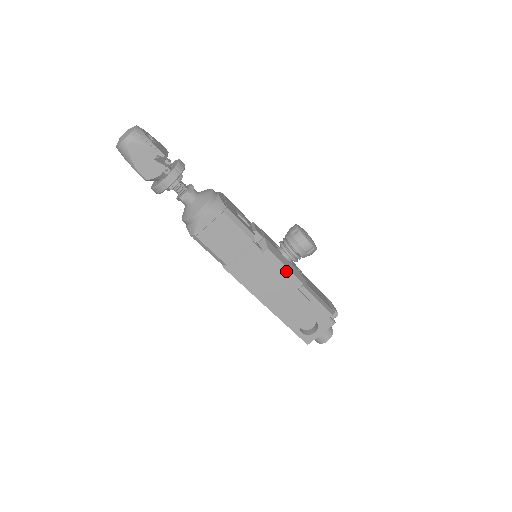
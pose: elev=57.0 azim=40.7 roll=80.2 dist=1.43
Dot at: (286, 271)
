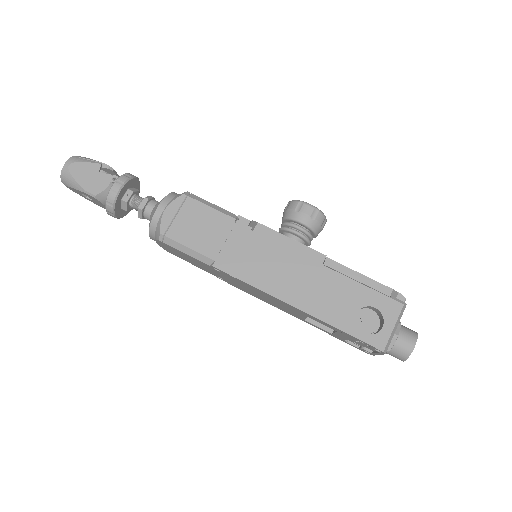
Dot at: (294, 245)
